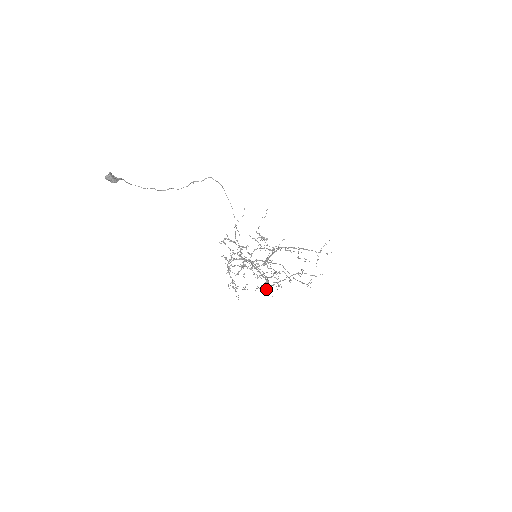
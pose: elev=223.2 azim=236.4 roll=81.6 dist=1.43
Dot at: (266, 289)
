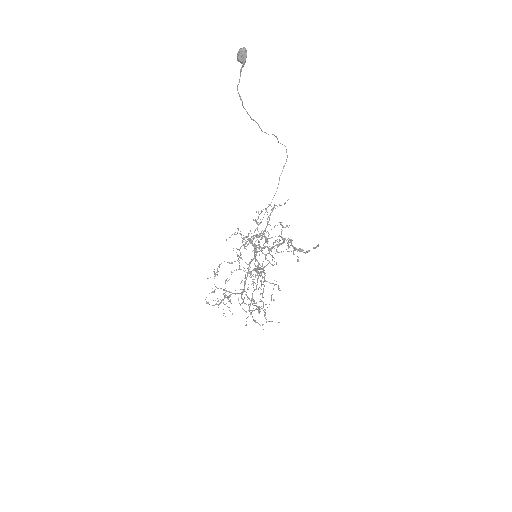
Dot at: occluded
